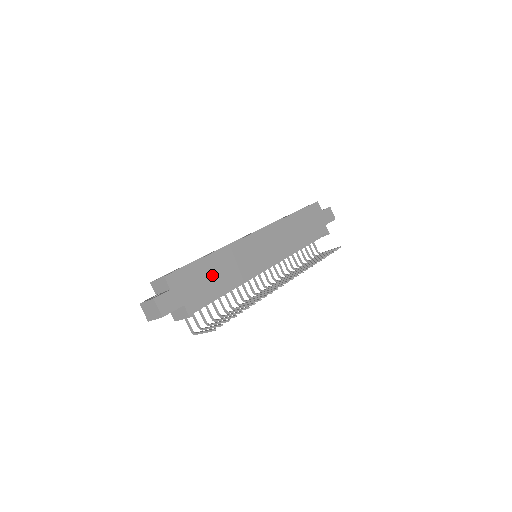
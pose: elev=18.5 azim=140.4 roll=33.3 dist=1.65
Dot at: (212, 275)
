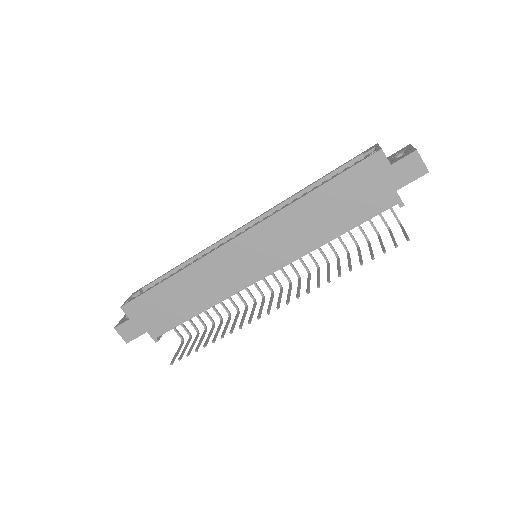
Dot at: (176, 300)
